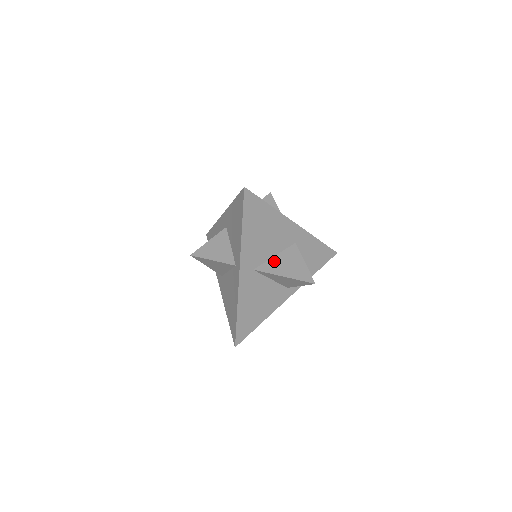
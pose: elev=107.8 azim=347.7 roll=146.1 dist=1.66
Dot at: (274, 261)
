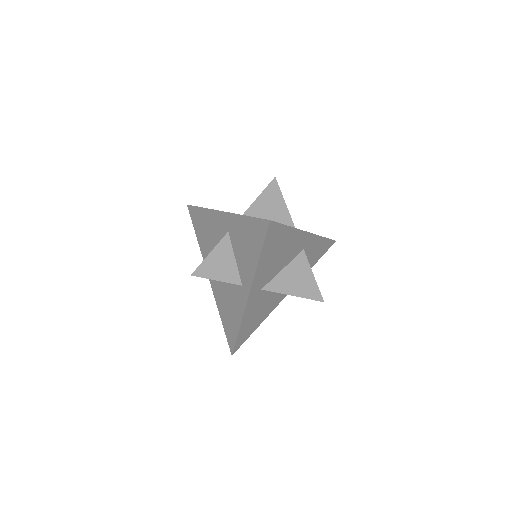
Dot at: (282, 276)
